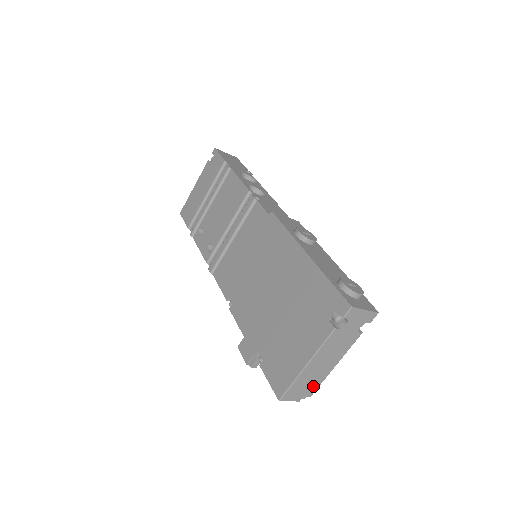
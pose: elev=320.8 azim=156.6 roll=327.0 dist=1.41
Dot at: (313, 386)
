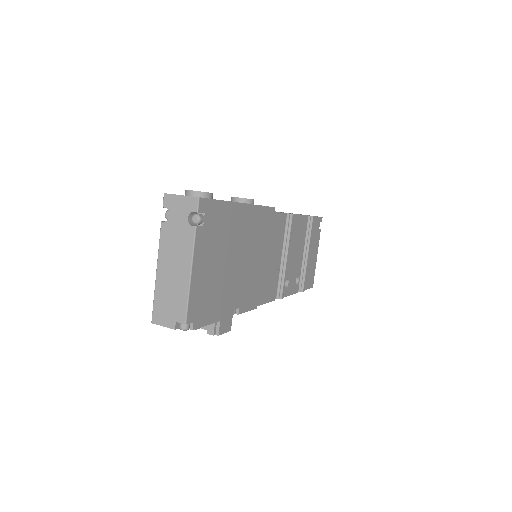
Dot at: (180, 306)
